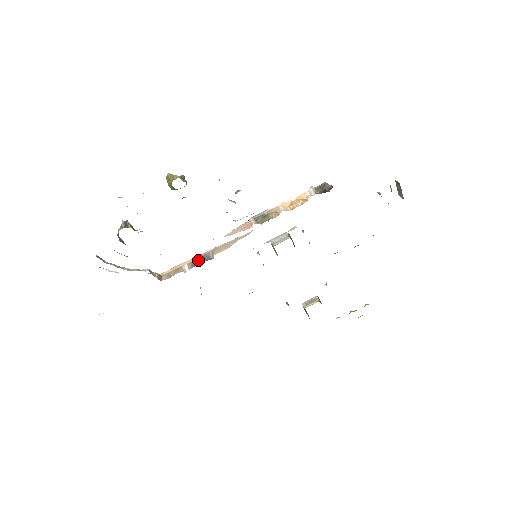
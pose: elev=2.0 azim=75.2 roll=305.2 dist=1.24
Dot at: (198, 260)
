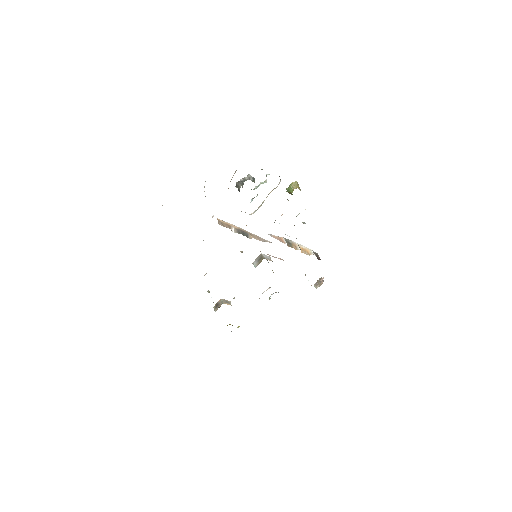
Dot at: (242, 231)
